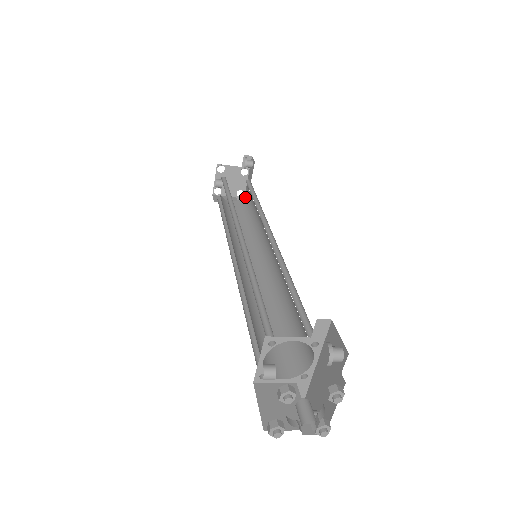
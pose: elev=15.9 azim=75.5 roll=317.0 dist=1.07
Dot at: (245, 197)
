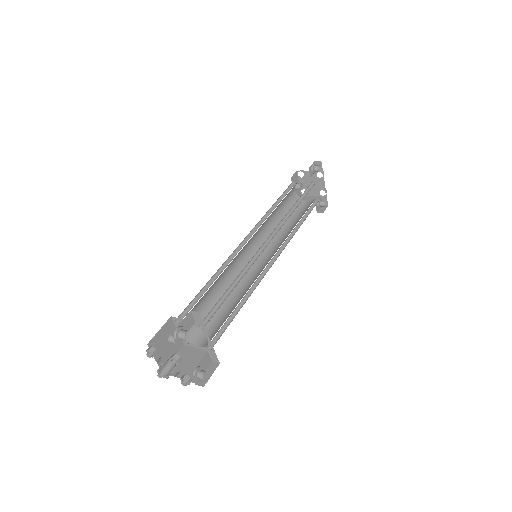
Dot at: occluded
